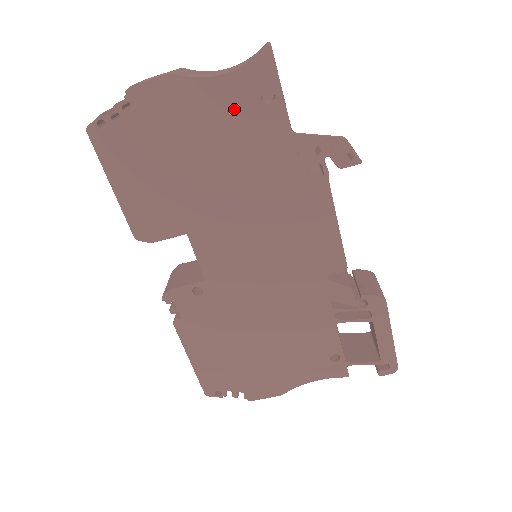
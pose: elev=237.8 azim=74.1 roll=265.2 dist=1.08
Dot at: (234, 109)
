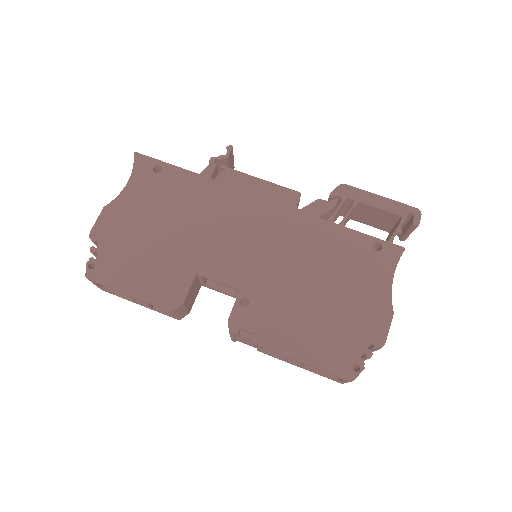
Dot at: (148, 190)
